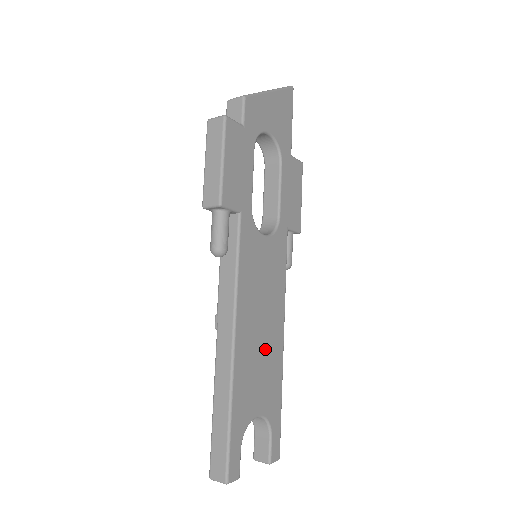
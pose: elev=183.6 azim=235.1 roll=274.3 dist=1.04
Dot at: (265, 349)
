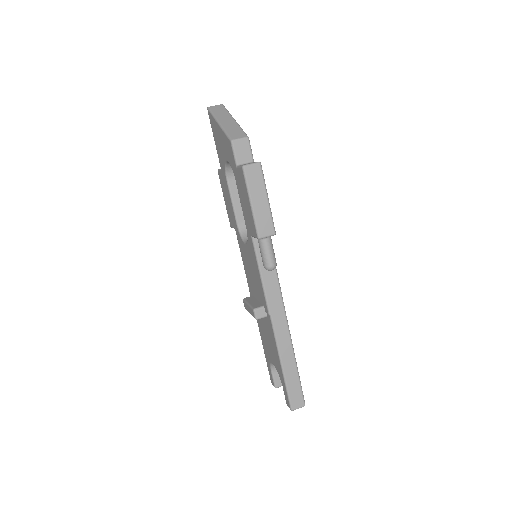
Dot at: occluded
